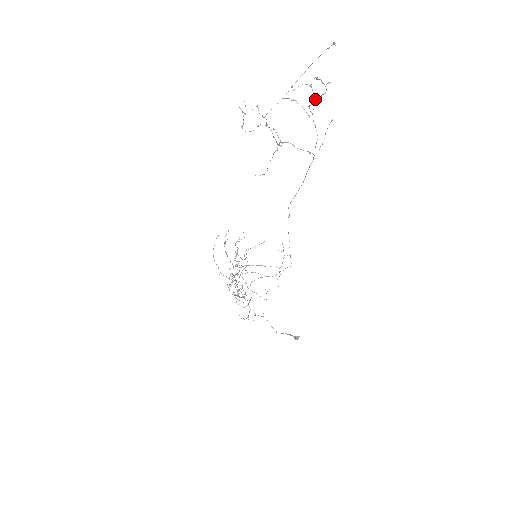
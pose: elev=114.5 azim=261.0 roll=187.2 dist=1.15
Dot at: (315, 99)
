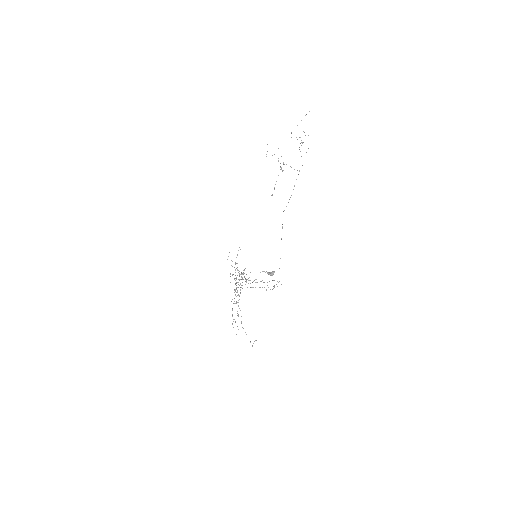
Dot at: (302, 142)
